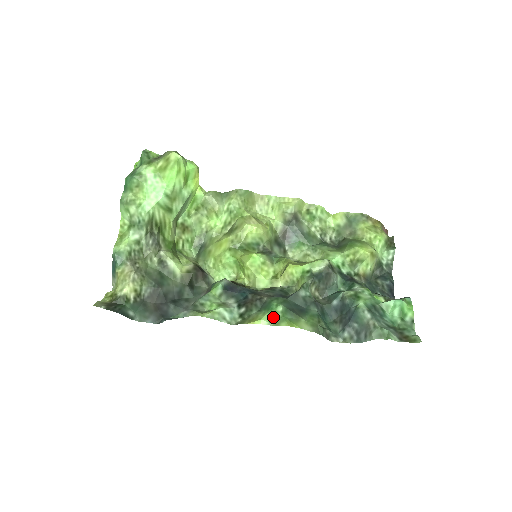
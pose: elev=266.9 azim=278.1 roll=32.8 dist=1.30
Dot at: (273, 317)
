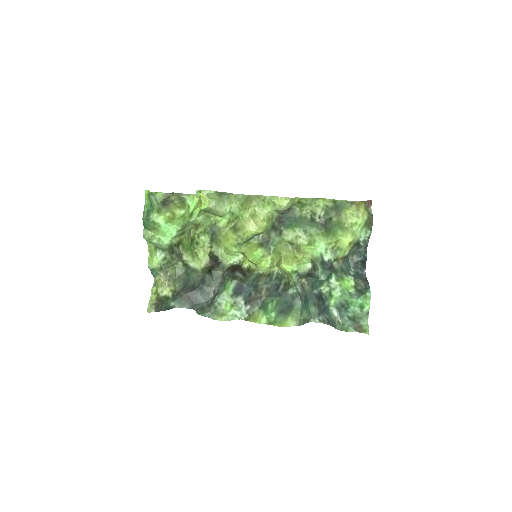
Dot at: (269, 319)
